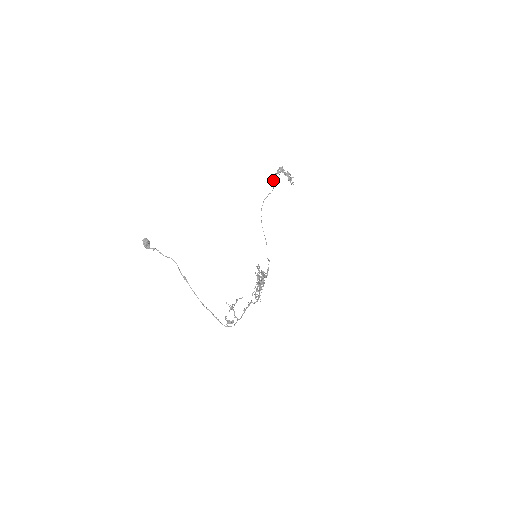
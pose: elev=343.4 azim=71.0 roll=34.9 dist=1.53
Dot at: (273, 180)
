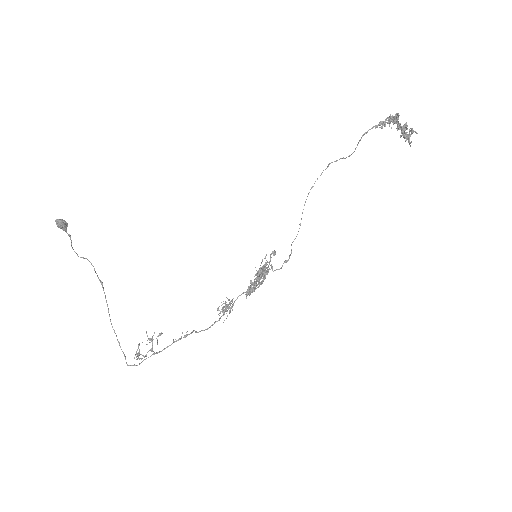
Dot at: (359, 140)
